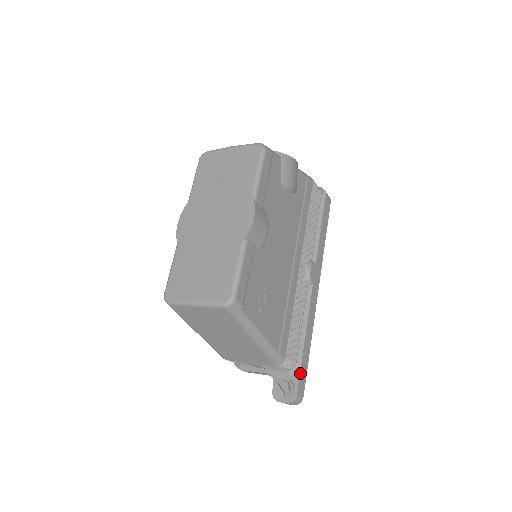
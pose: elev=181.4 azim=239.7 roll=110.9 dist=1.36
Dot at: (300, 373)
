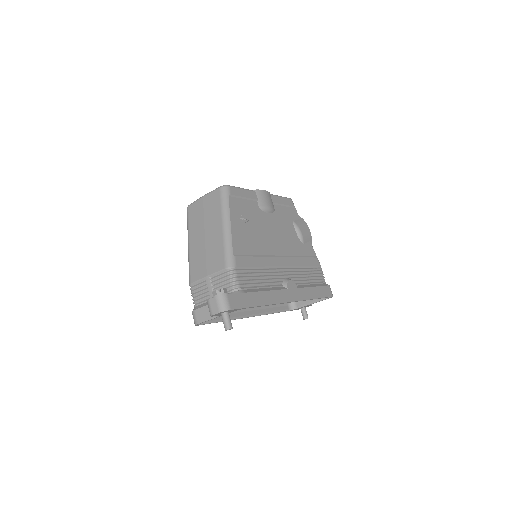
Dot at: (240, 294)
